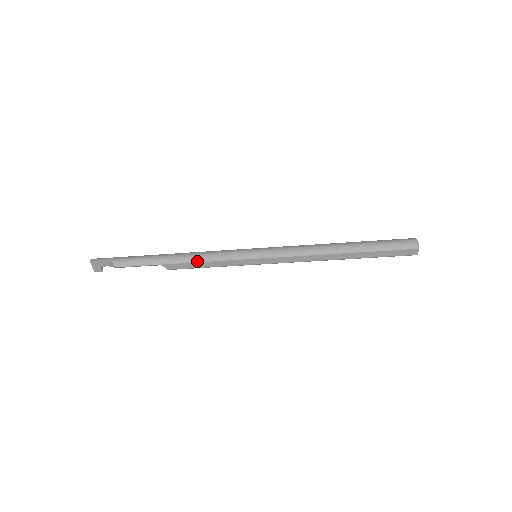
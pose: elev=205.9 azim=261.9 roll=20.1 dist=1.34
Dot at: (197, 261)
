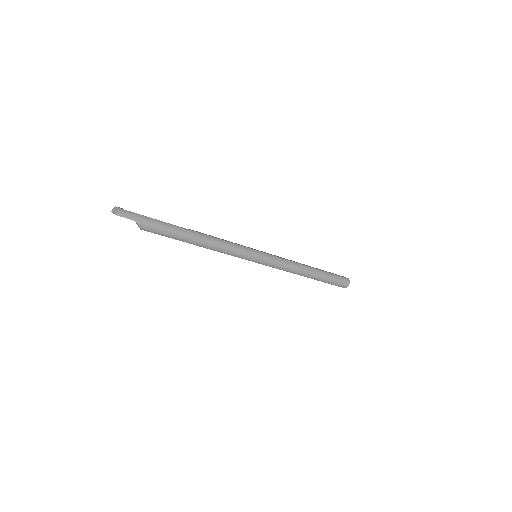
Dot at: (214, 250)
